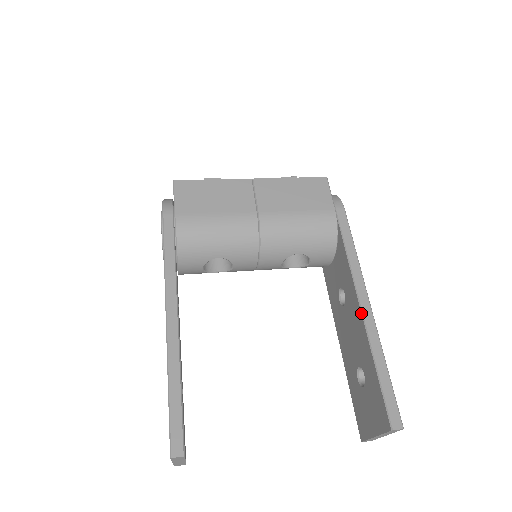
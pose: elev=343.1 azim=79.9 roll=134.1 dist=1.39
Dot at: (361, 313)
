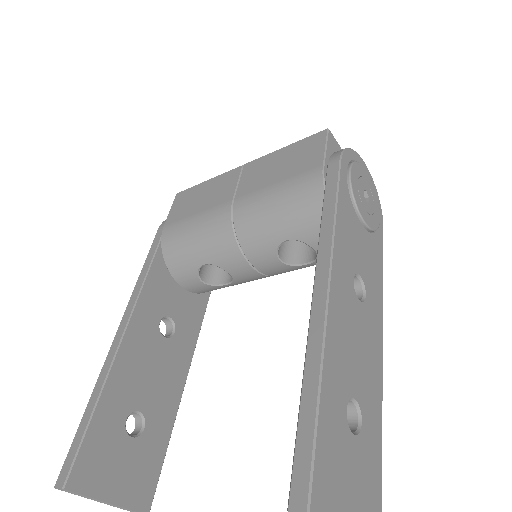
Dot at: occluded
